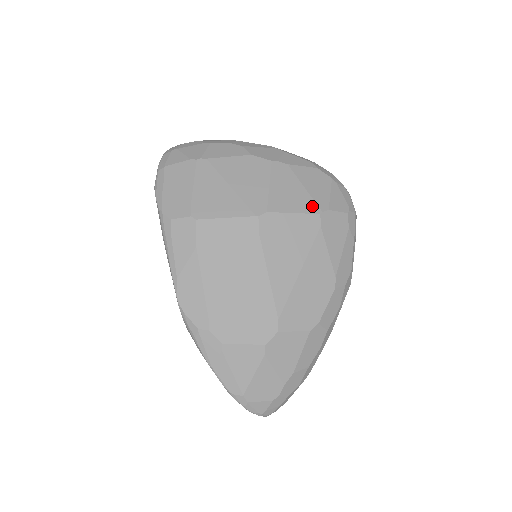
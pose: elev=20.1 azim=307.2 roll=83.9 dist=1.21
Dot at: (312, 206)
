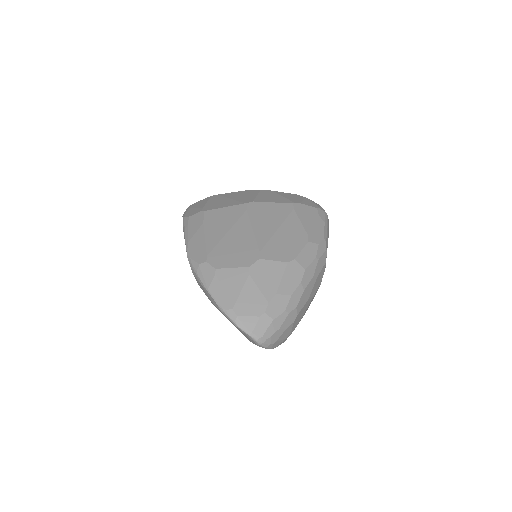
Dot at: (287, 201)
